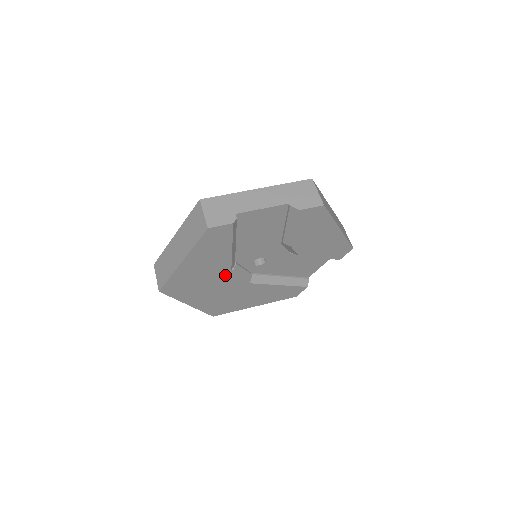
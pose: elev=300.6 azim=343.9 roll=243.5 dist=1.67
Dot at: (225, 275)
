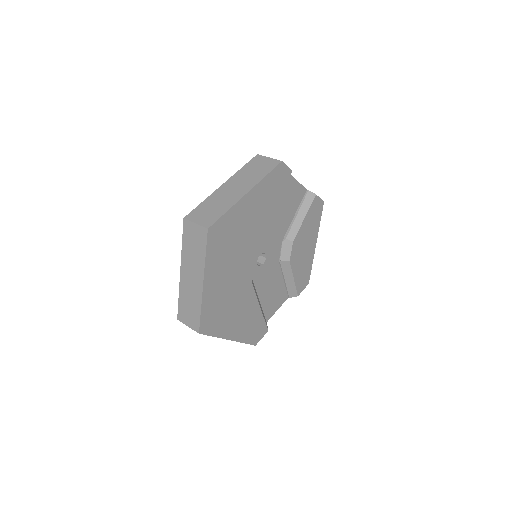
Dot at: (250, 248)
